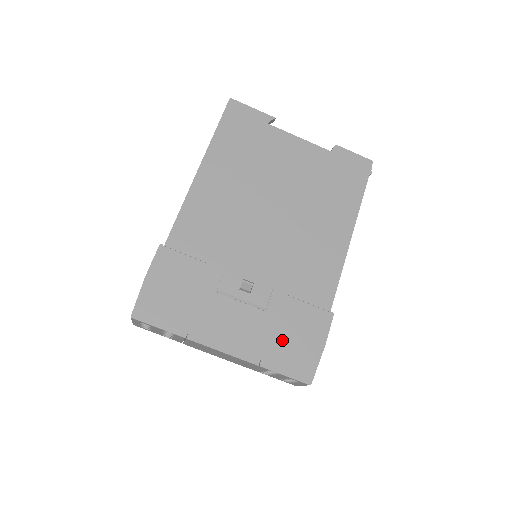
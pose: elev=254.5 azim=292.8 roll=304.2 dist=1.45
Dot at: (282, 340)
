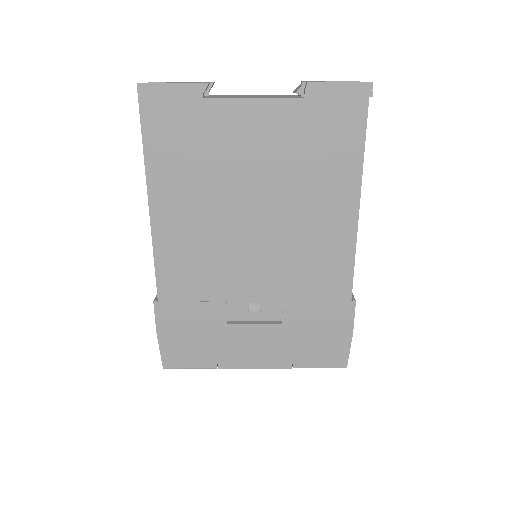
Dot at: (307, 342)
